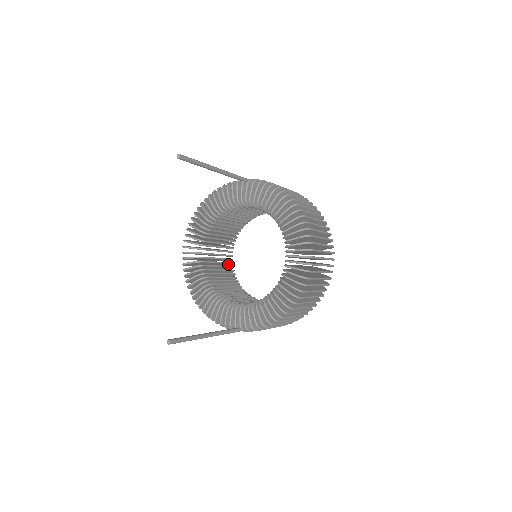
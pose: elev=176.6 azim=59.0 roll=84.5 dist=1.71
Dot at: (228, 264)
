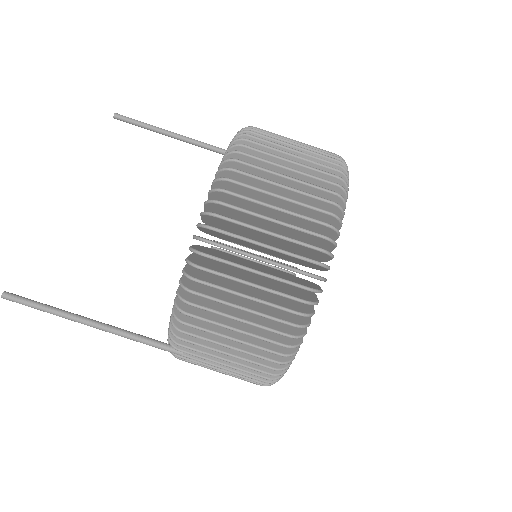
Dot at: occluded
